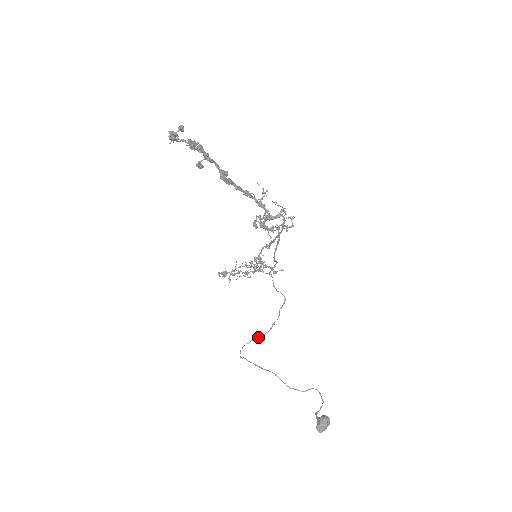
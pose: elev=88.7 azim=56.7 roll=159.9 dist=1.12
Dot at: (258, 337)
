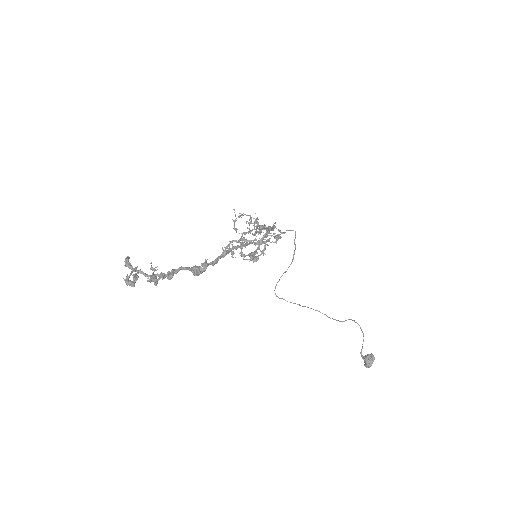
Dot at: (285, 272)
